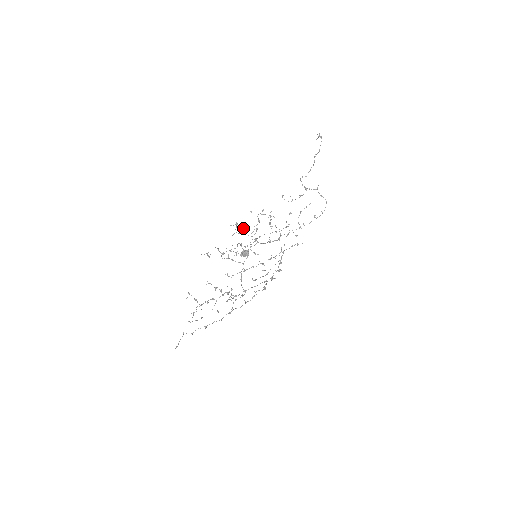
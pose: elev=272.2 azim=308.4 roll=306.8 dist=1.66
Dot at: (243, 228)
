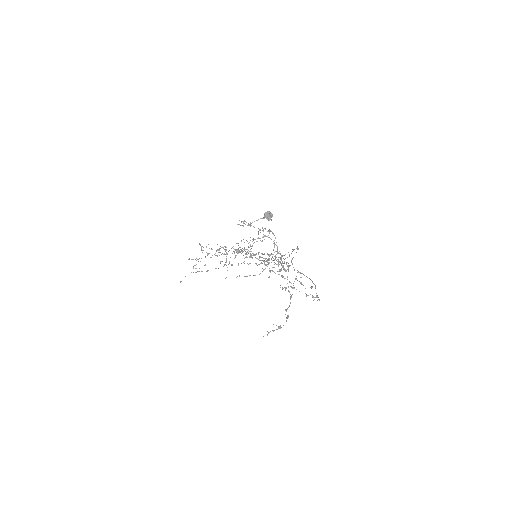
Dot at: (236, 249)
